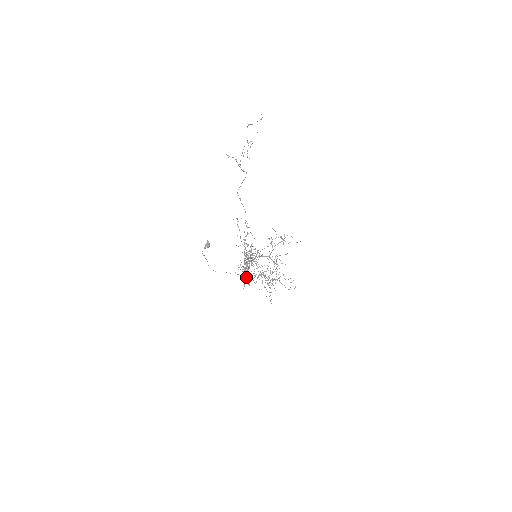
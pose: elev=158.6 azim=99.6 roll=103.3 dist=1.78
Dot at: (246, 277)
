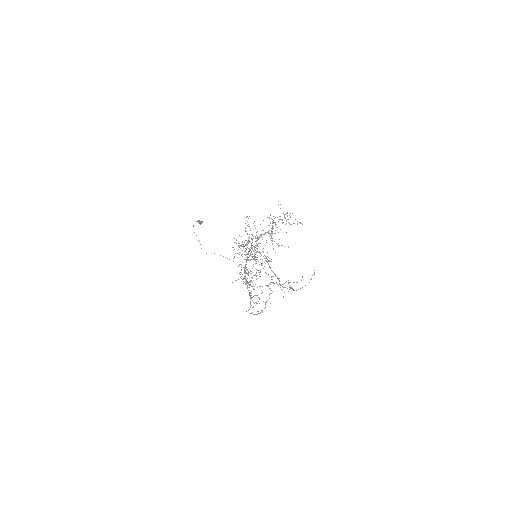
Dot at: (243, 279)
